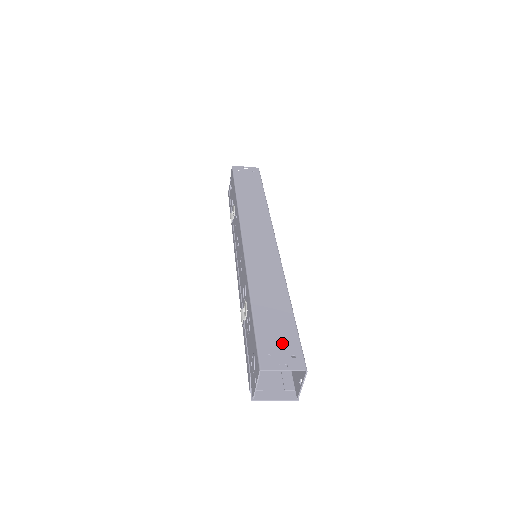
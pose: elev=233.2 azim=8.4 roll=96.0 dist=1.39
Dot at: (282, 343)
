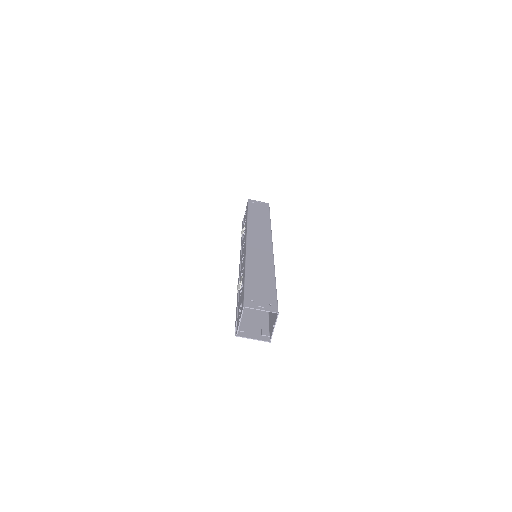
Dot at: (263, 296)
